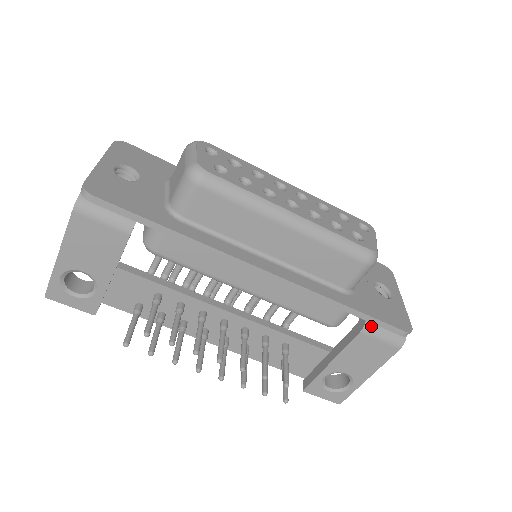
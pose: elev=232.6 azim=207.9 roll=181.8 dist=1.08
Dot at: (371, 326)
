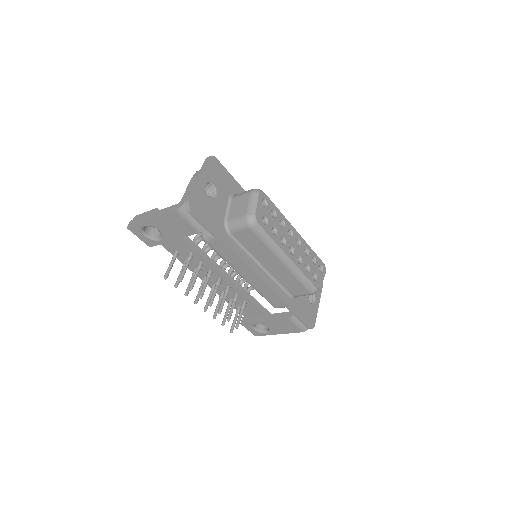
Dot at: (295, 318)
